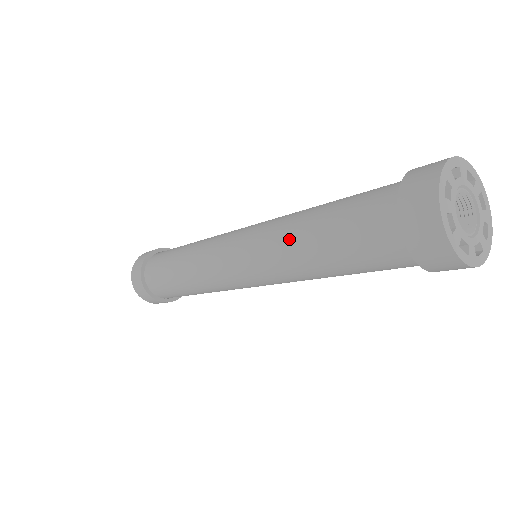
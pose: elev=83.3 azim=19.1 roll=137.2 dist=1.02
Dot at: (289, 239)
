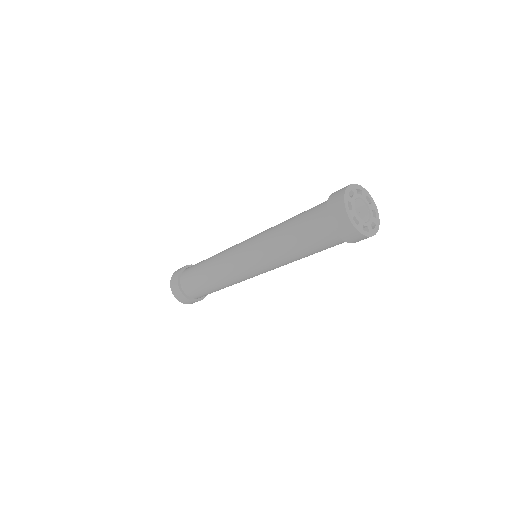
Dot at: (277, 245)
